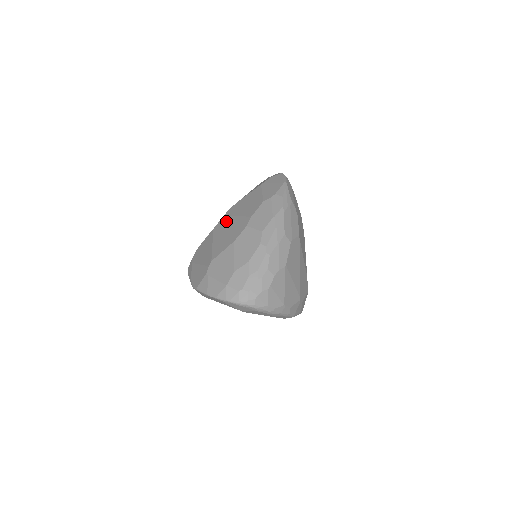
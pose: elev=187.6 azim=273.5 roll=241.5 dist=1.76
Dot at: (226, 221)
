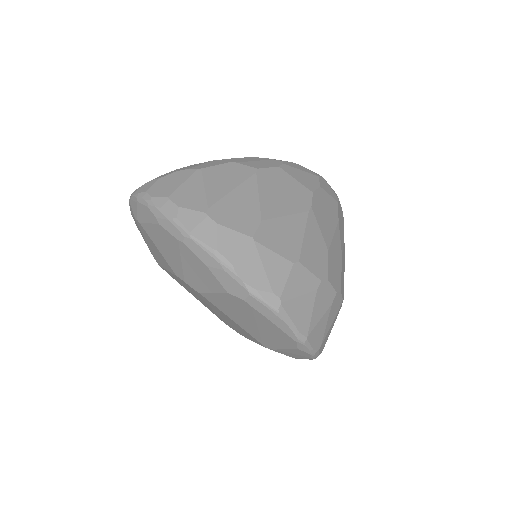
Dot at: occluded
